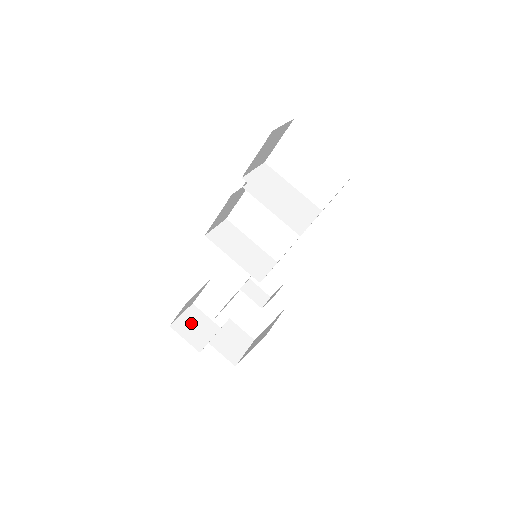
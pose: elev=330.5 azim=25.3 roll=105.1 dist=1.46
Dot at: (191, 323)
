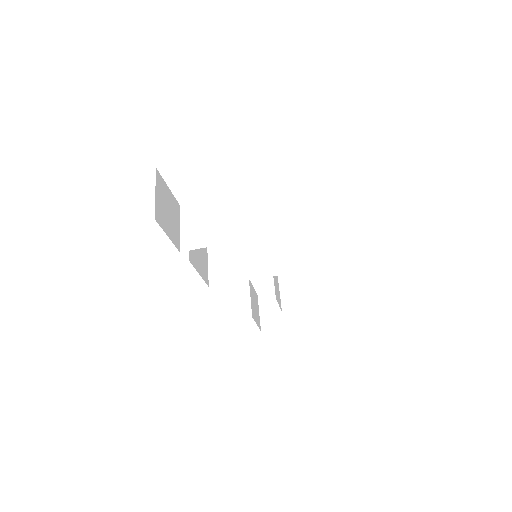
Dot at: (271, 311)
